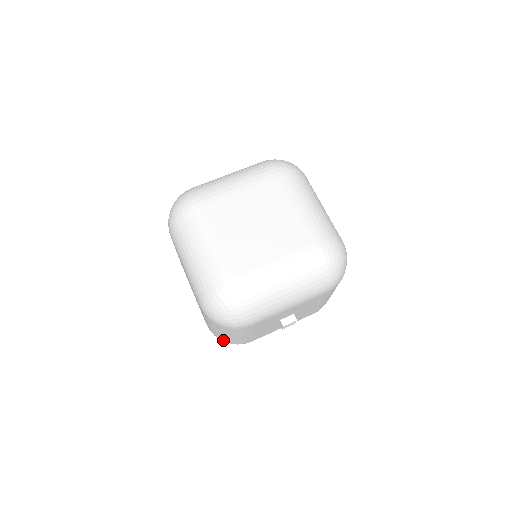
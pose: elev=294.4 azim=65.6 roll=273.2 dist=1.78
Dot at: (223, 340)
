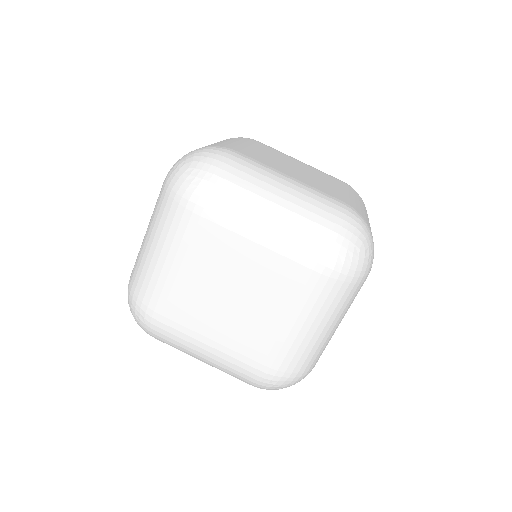
Dot at: (300, 369)
